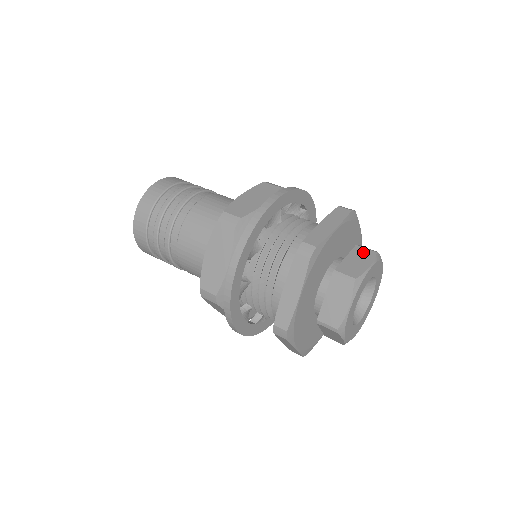
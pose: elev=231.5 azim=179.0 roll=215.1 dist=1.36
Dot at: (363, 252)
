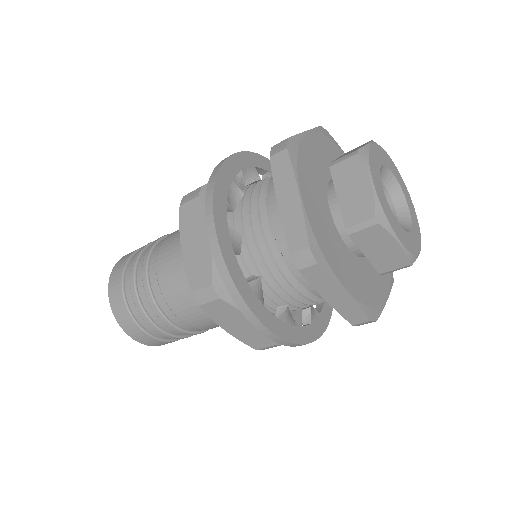
Dot at: (345, 170)
